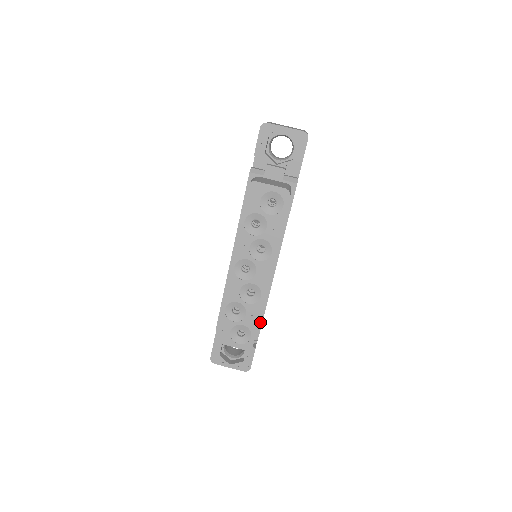
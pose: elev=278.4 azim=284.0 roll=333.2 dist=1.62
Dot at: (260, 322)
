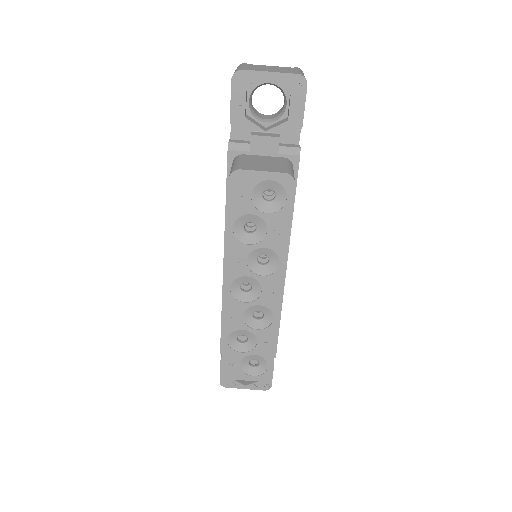
Dot at: occluded
